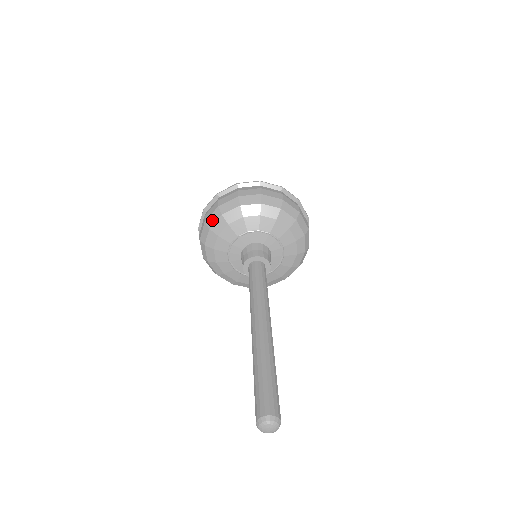
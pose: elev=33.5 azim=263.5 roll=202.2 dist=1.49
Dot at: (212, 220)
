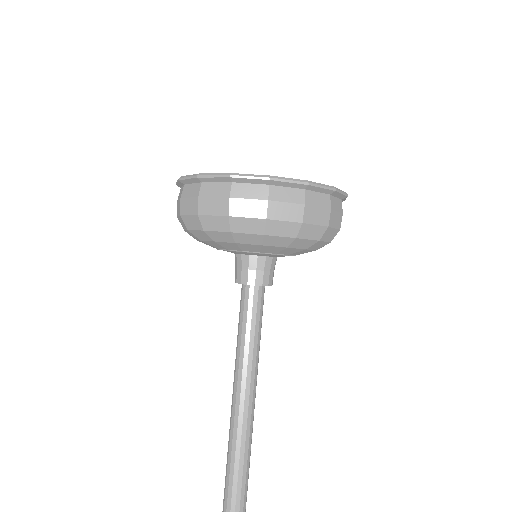
Dot at: (182, 225)
